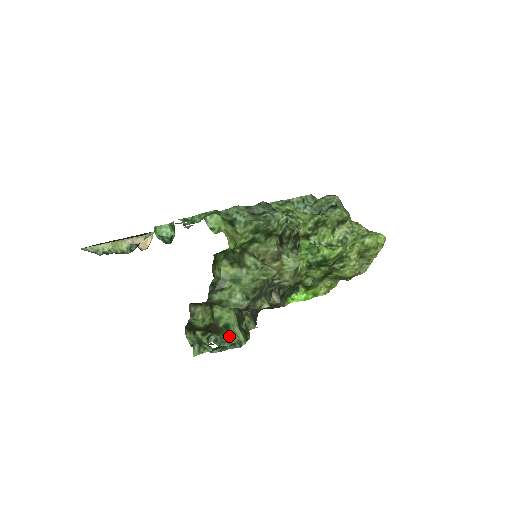
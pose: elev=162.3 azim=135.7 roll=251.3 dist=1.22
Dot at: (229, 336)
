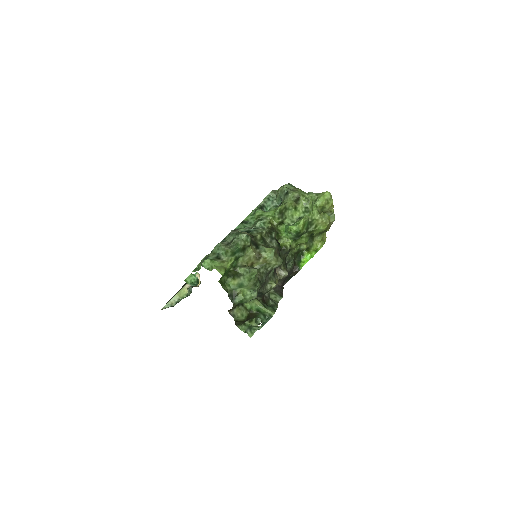
Dot at: (263, 315)
